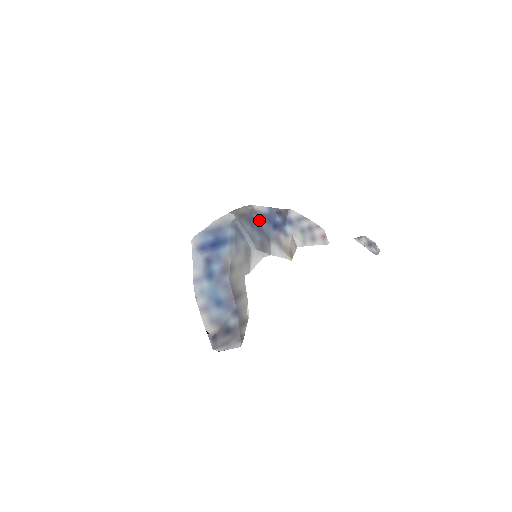
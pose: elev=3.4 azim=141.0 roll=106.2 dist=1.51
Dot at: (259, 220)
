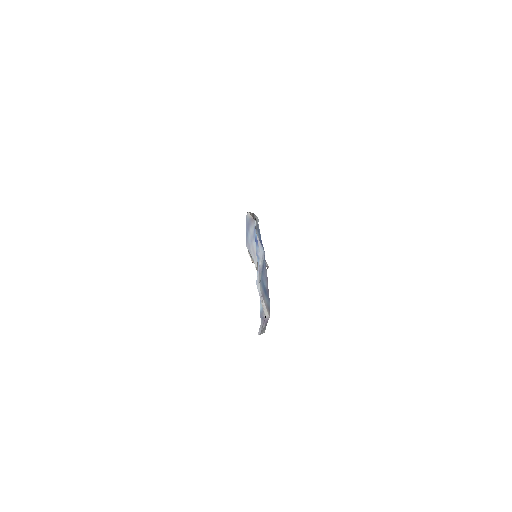
Dot at: occluded
